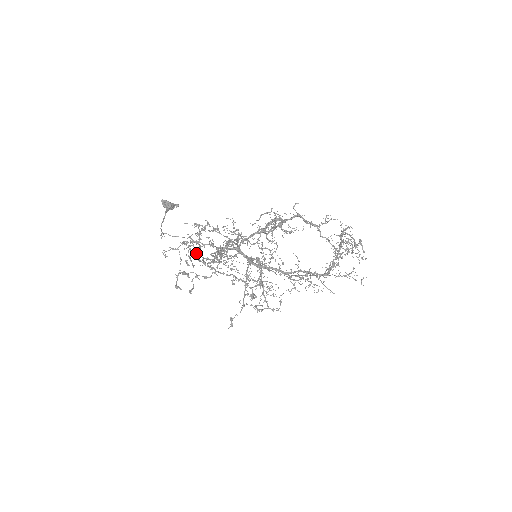
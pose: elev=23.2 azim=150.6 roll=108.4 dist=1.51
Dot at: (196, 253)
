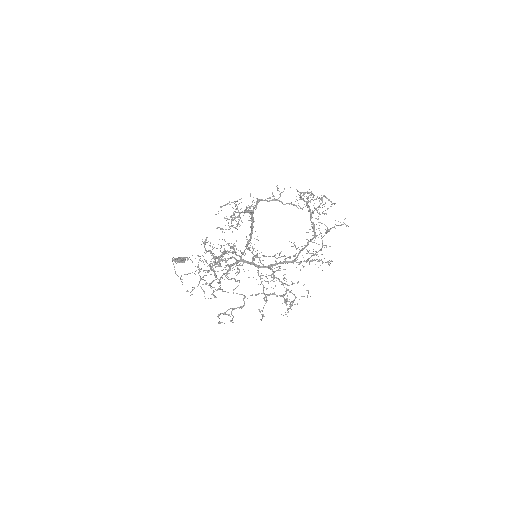
Dot at: (189, 257)
